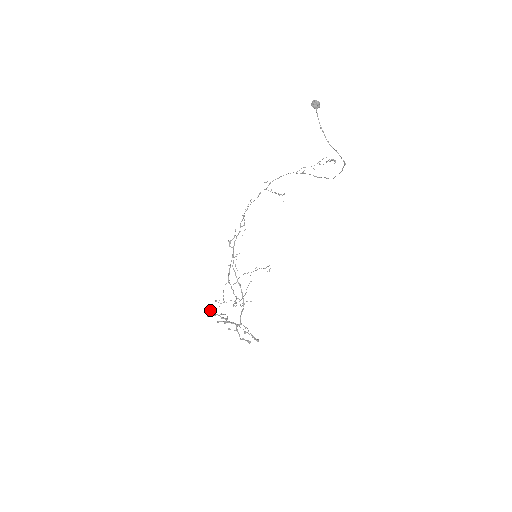
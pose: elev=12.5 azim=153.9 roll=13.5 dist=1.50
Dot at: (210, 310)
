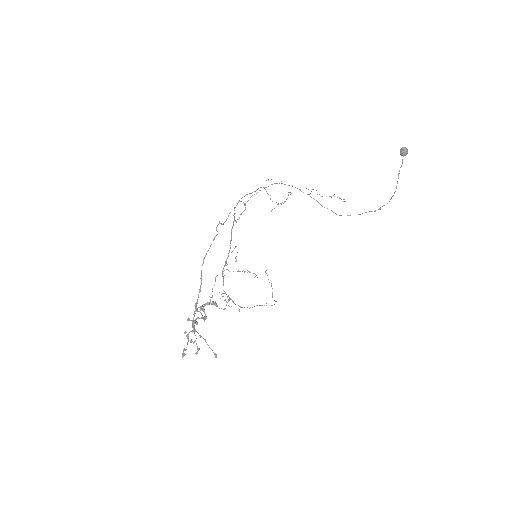
Dot at: occluded
